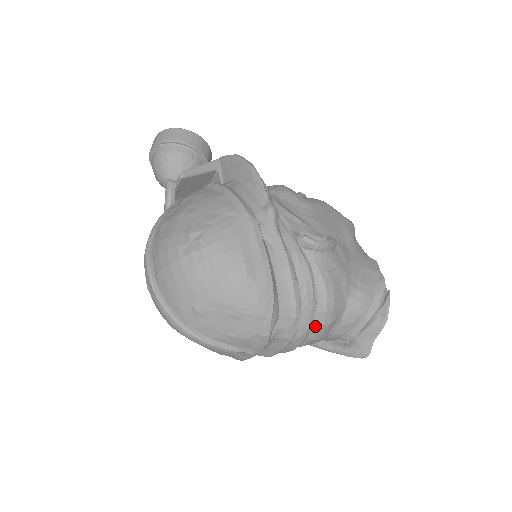
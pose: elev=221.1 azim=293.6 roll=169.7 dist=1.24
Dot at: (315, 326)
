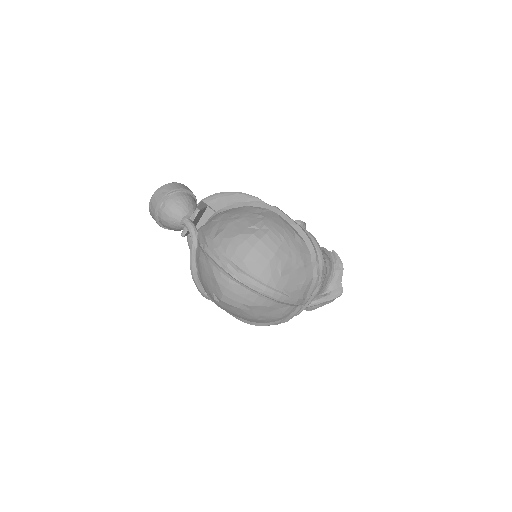
Dot at: occluded
